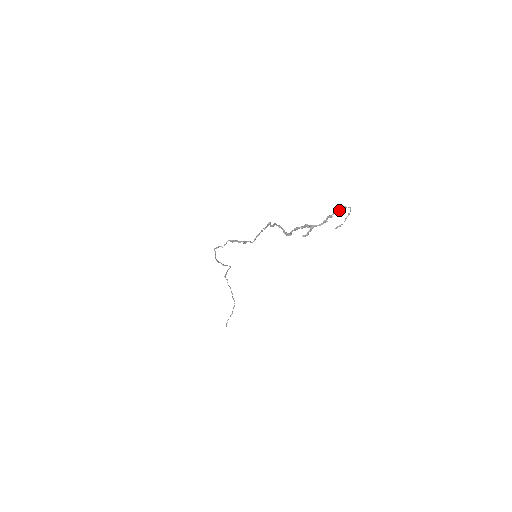
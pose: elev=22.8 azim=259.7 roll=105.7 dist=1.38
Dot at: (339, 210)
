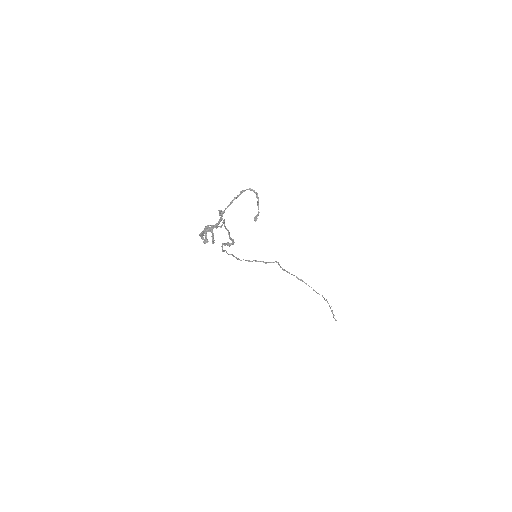
Dot at: (235, 198)
